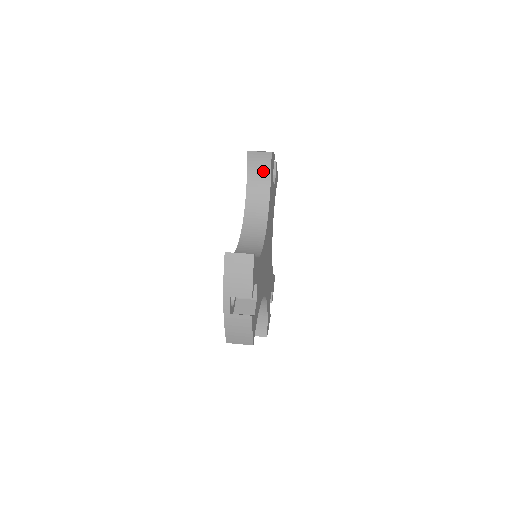
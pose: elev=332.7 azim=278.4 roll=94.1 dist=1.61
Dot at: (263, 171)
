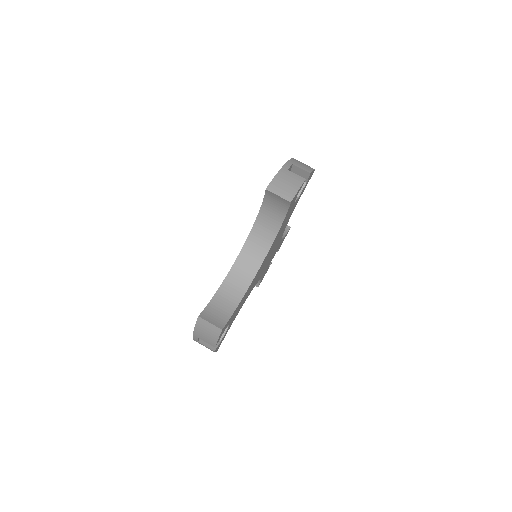
Dot at: (279, 208)
